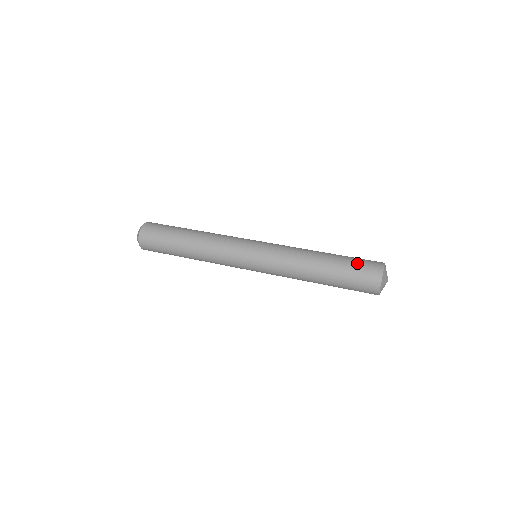
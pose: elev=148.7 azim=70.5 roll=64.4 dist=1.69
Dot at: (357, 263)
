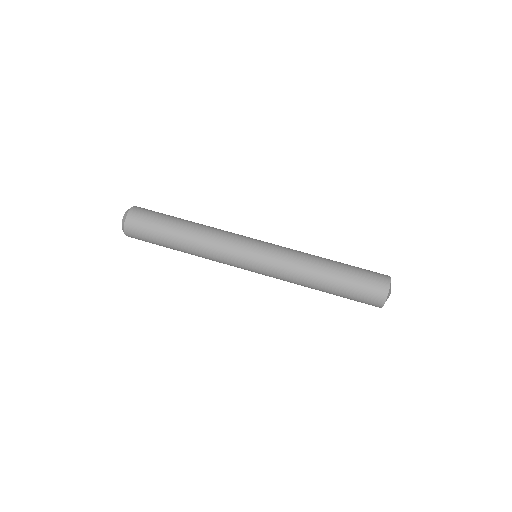
Dot at: (364, 273)
